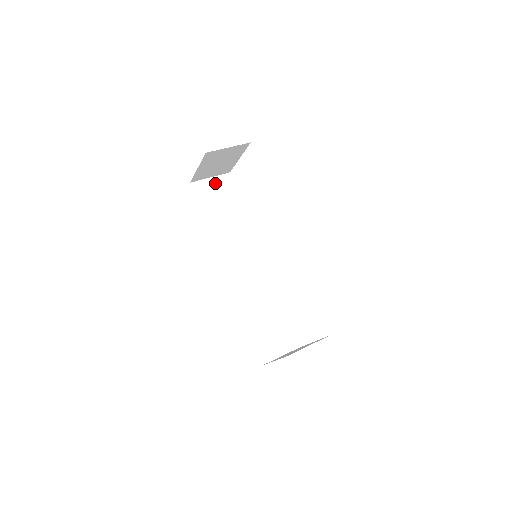
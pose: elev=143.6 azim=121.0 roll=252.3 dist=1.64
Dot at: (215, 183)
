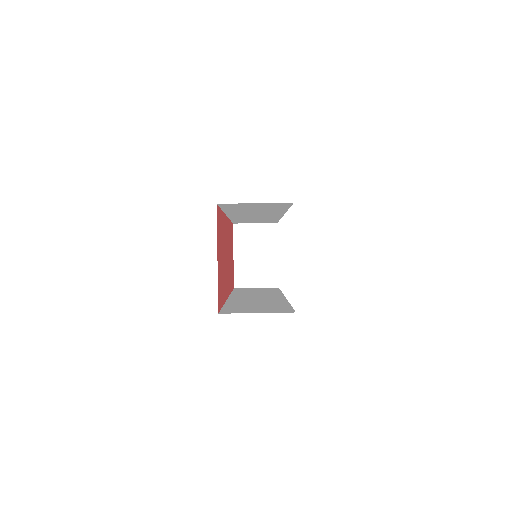
Dot at: (259, 204)
